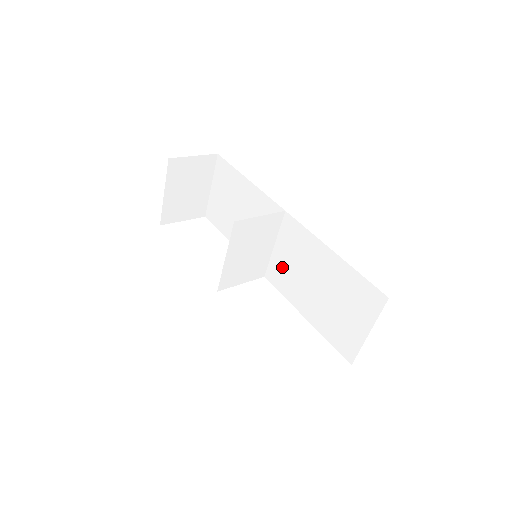
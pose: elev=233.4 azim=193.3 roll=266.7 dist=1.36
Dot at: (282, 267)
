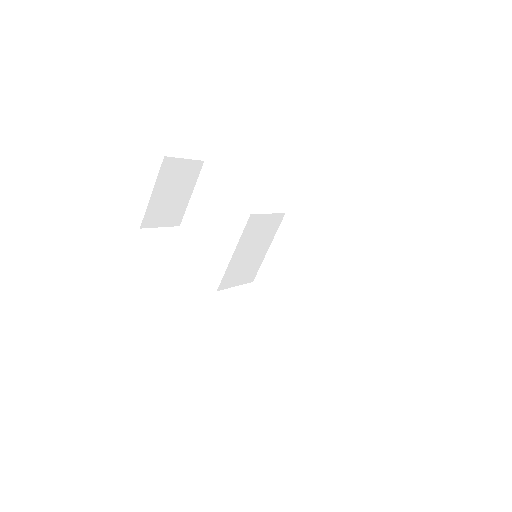
Dot at: (277, 269)
